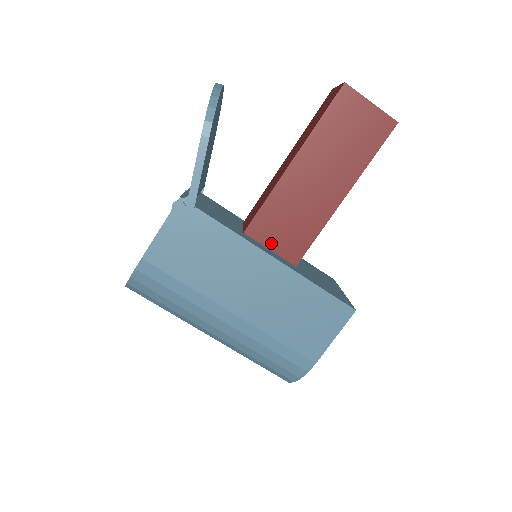
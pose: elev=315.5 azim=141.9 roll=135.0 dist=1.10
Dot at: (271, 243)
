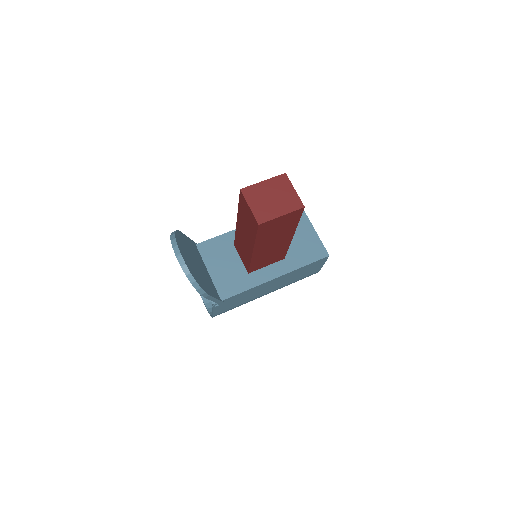
Dot at: (265, 265)
